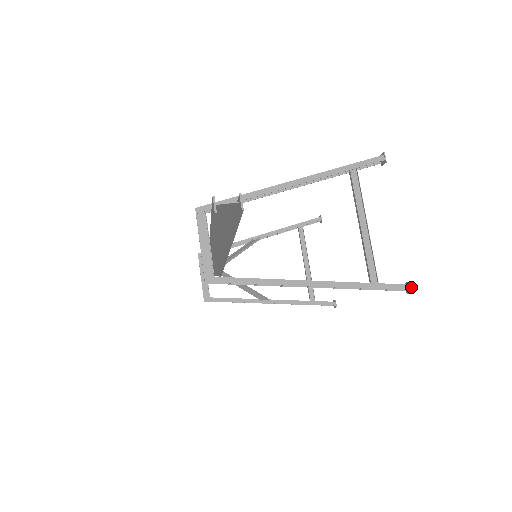
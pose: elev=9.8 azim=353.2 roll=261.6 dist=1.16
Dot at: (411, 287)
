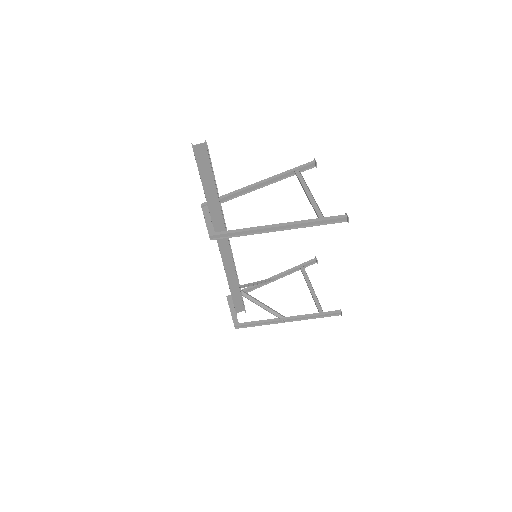
Dot at: (347, 215)
